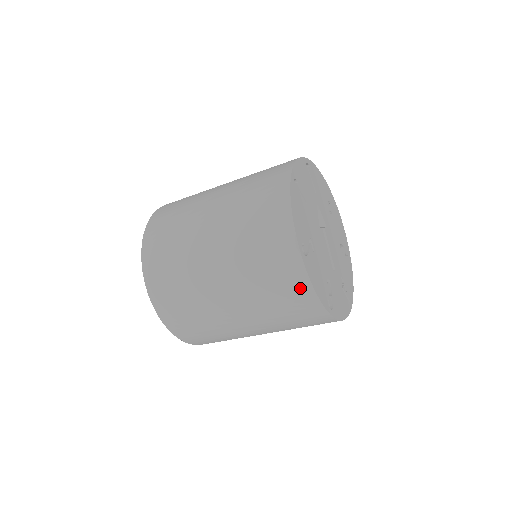
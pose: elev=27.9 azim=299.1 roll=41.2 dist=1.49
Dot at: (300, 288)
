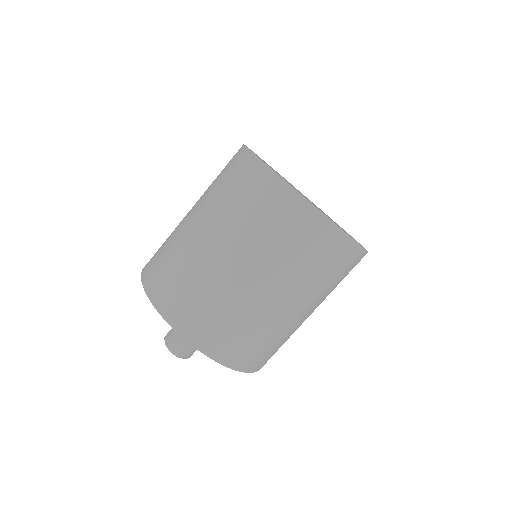
Dot at: (275, 190)
